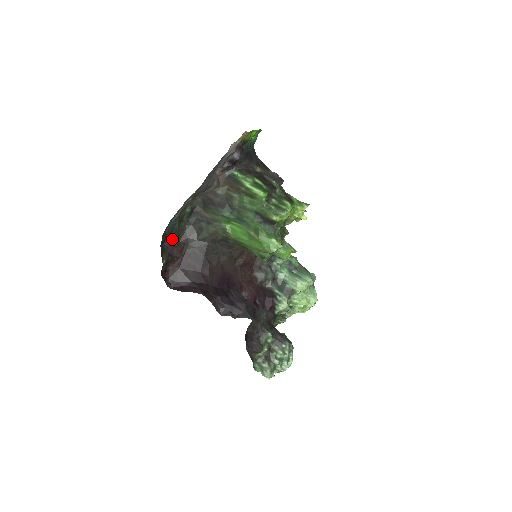
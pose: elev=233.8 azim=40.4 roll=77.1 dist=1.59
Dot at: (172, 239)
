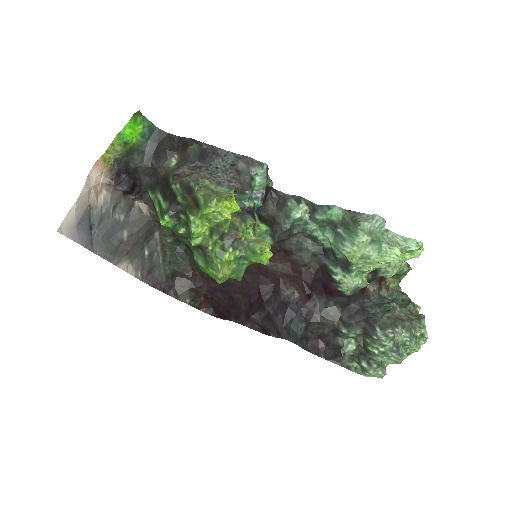
Dot at: (181, 275)
